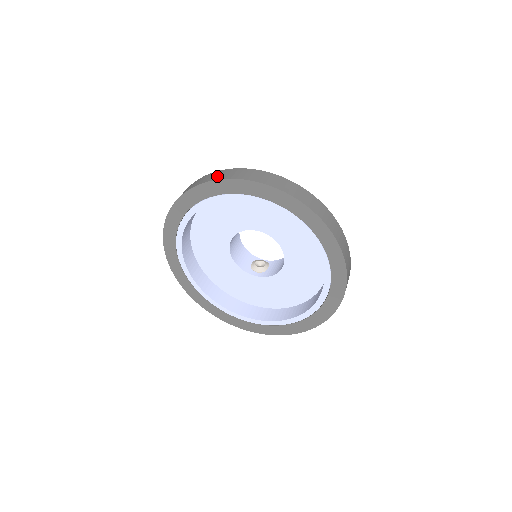
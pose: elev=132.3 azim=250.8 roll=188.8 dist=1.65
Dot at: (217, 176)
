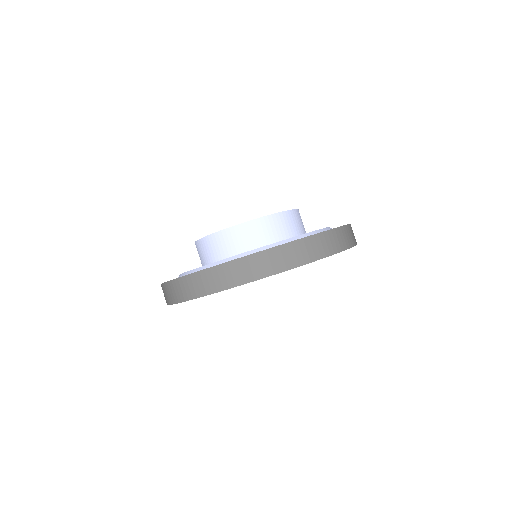
Dot at: (232, 278)
